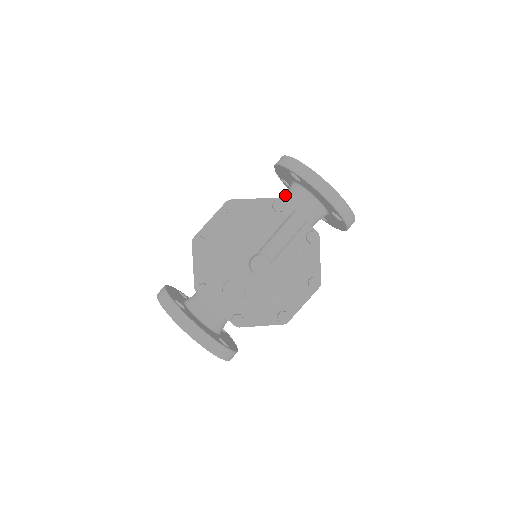
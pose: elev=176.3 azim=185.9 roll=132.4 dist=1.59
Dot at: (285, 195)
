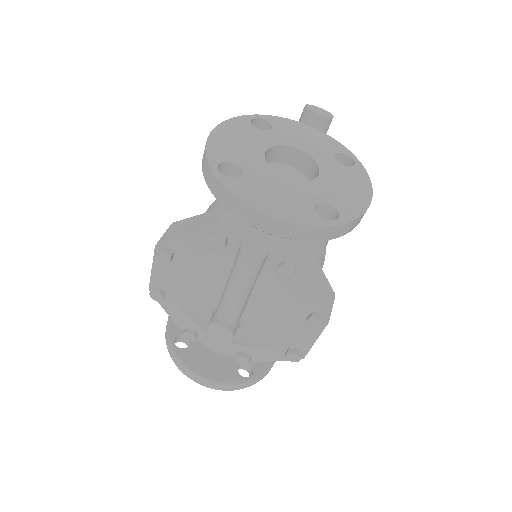
Dot at: occluded
